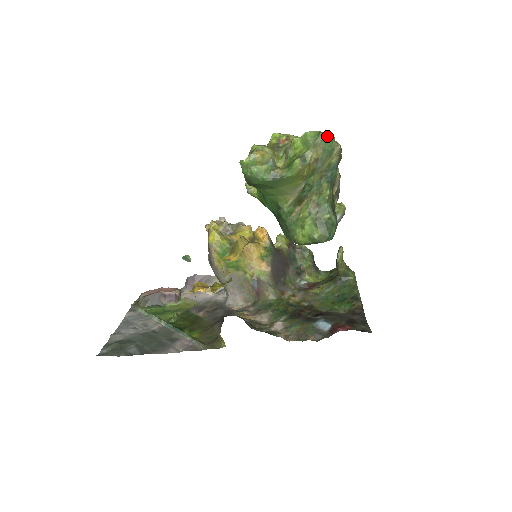
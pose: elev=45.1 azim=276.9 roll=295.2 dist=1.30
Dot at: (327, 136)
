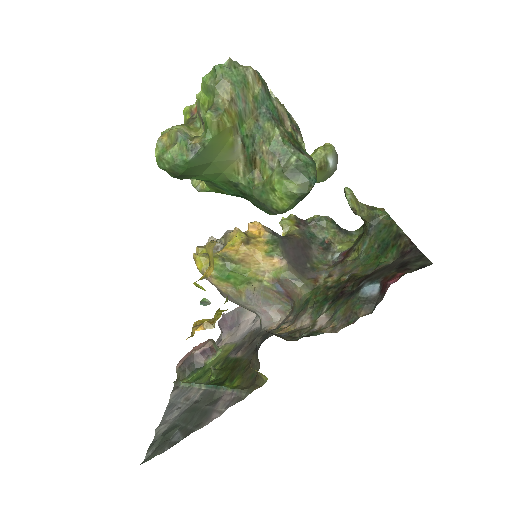
Dot at: (225, 65)
